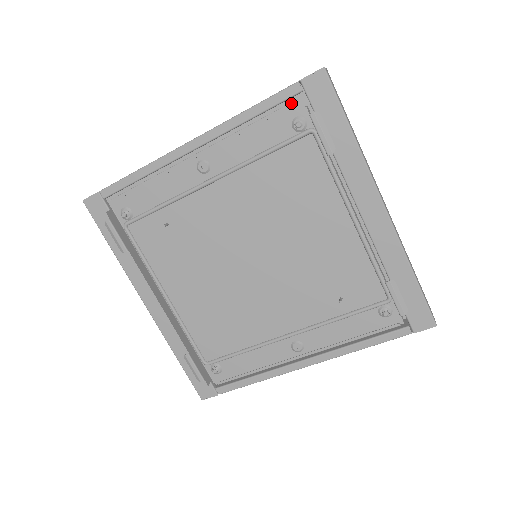
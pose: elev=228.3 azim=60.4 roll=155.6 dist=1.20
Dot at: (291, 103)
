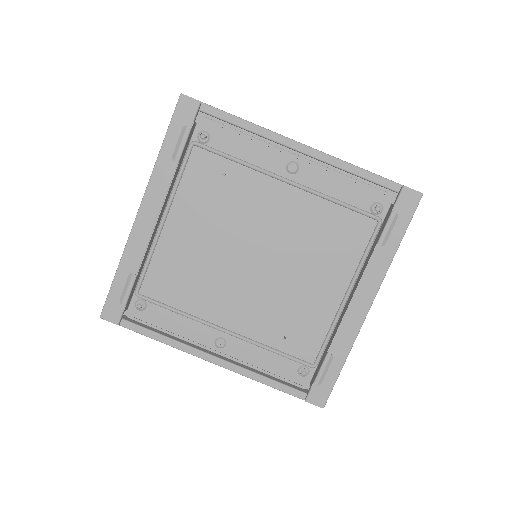
Dot at: (386, 192)
